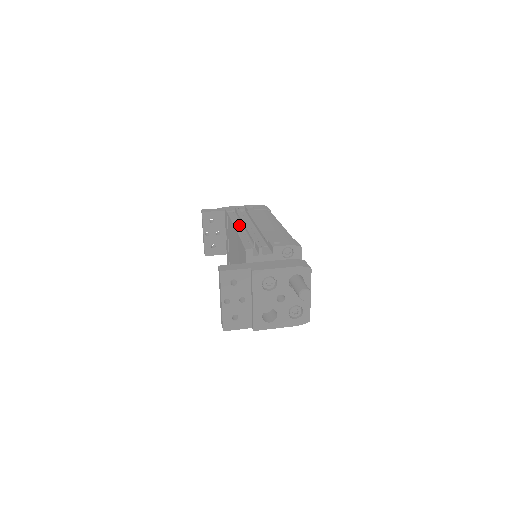
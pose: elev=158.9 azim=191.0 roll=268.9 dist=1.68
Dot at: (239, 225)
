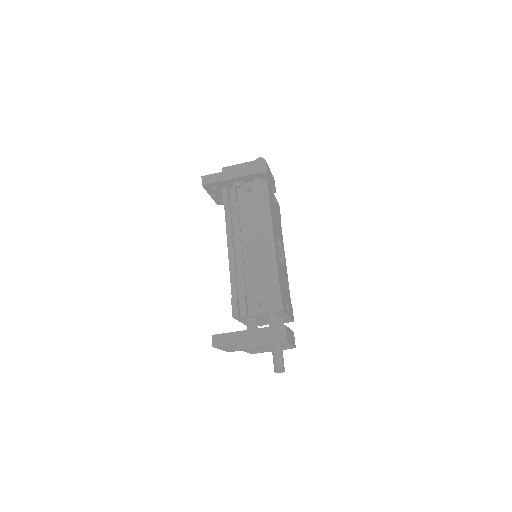
Dot at: (232, 250)
